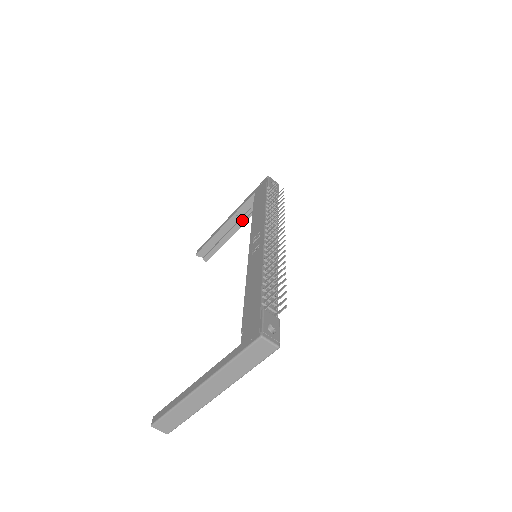
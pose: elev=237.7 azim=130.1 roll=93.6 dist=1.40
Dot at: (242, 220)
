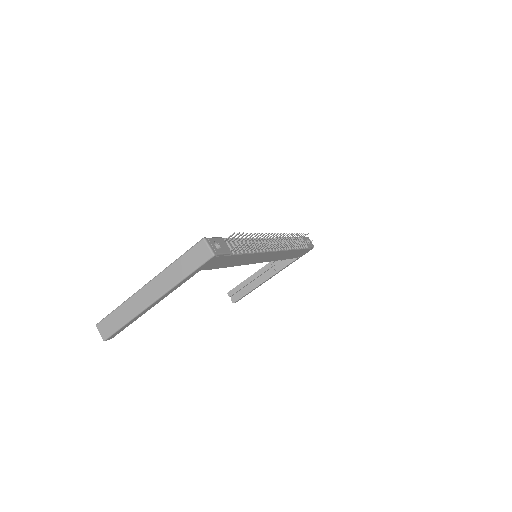
Dot at: (274, 270)
